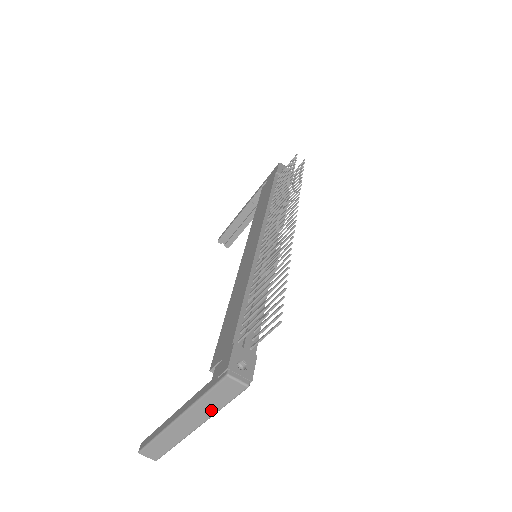
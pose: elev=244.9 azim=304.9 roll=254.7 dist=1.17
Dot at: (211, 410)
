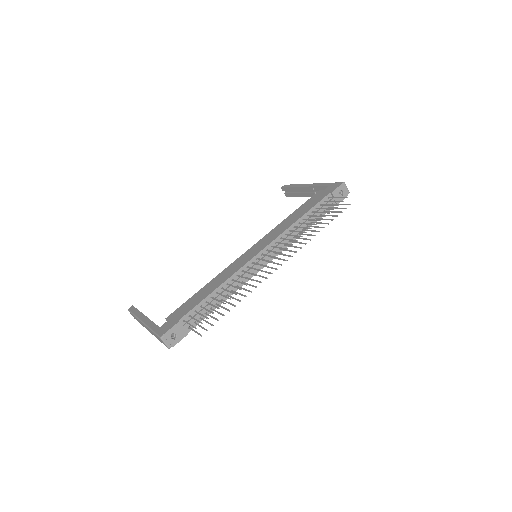
Dot at: (155, 336)
